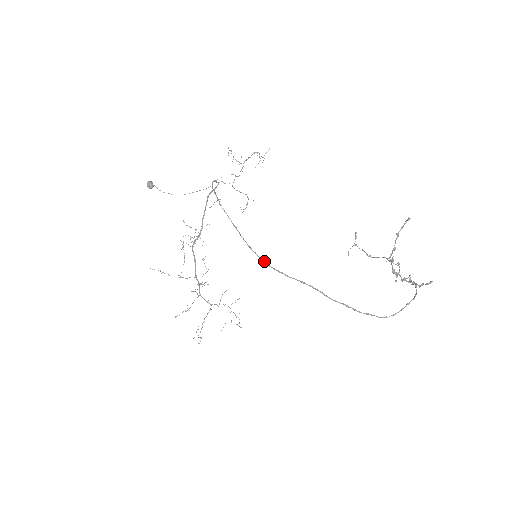
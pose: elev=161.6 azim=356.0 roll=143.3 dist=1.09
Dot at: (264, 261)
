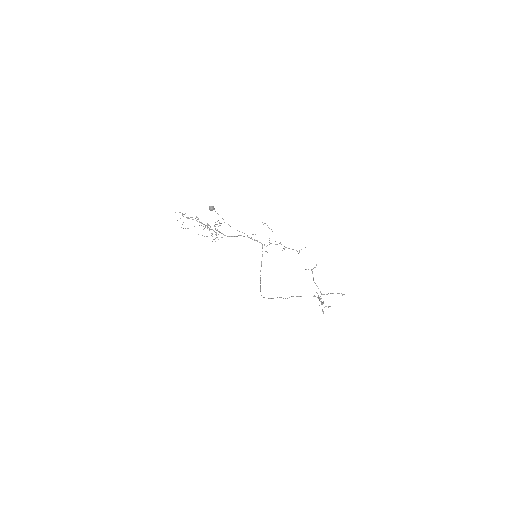
Dot at: (264, 297)
